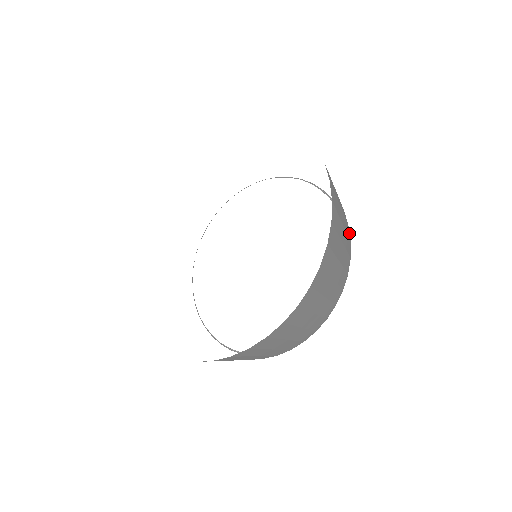
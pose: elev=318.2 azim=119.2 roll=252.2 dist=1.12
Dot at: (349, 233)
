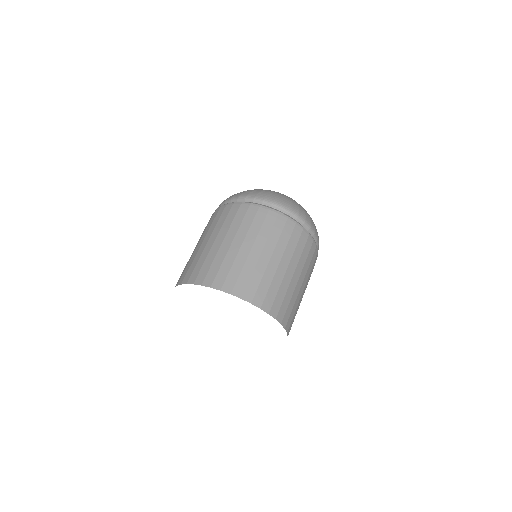
Dot at: (315, 254)
